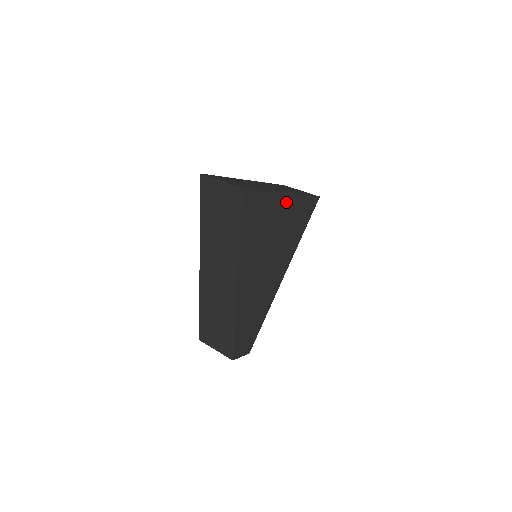
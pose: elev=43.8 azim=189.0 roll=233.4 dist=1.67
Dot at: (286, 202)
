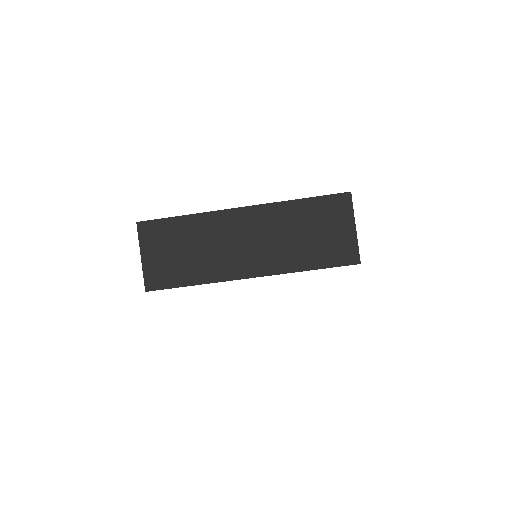
Dot at: occluded
